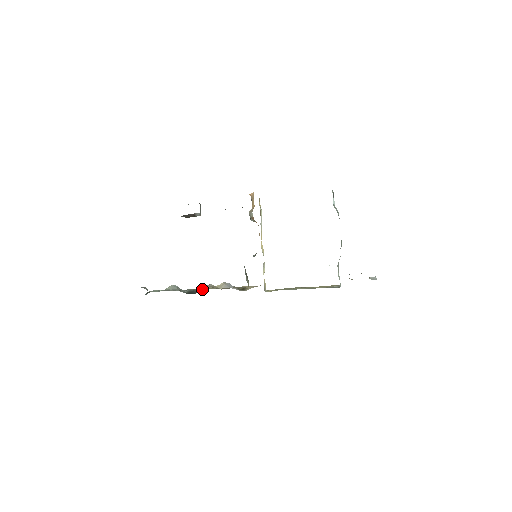
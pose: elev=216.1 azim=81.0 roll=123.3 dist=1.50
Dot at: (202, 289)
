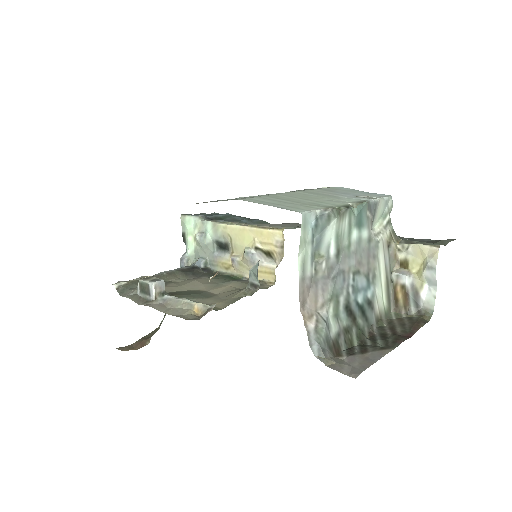
Dot at: (227, 243)
